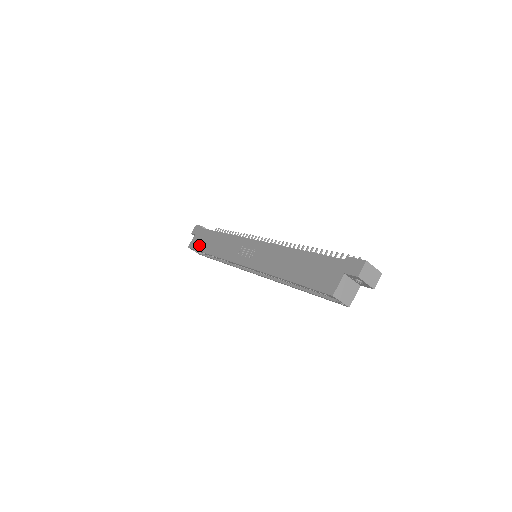
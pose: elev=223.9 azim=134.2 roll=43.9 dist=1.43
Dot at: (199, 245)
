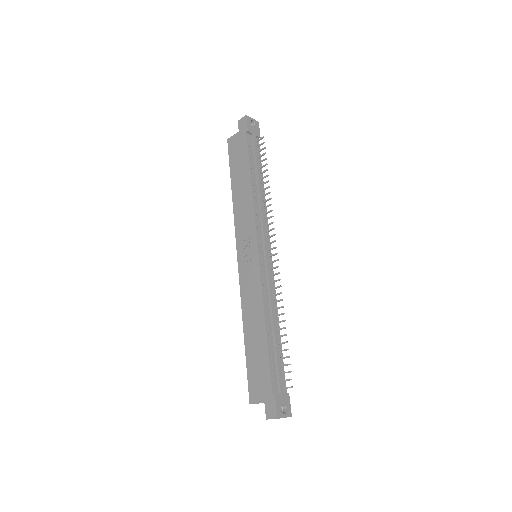
Dot at: (233, 159)
